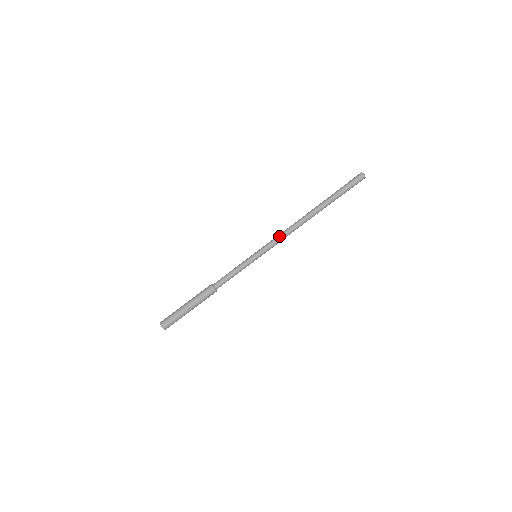
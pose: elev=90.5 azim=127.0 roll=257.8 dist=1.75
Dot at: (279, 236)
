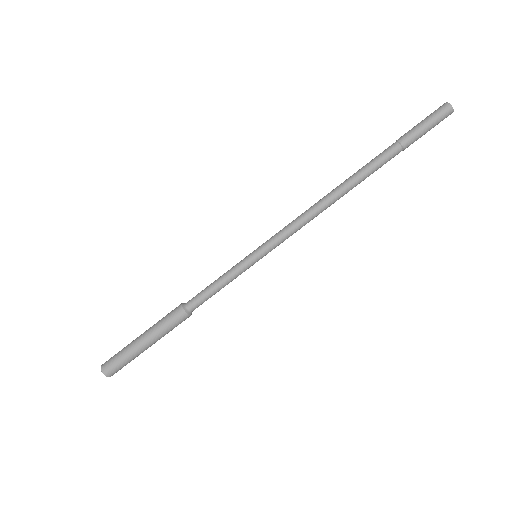
Dot at: (299, 226)
